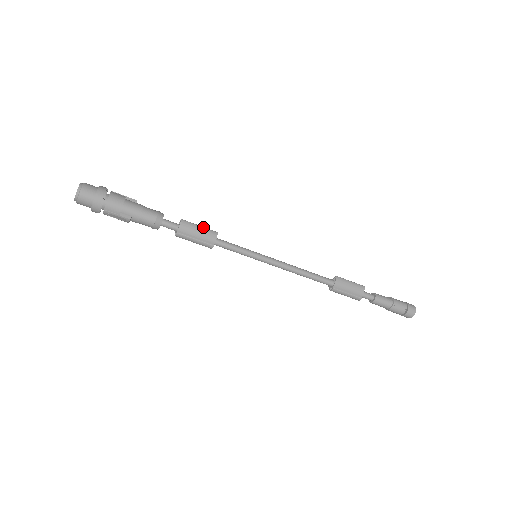
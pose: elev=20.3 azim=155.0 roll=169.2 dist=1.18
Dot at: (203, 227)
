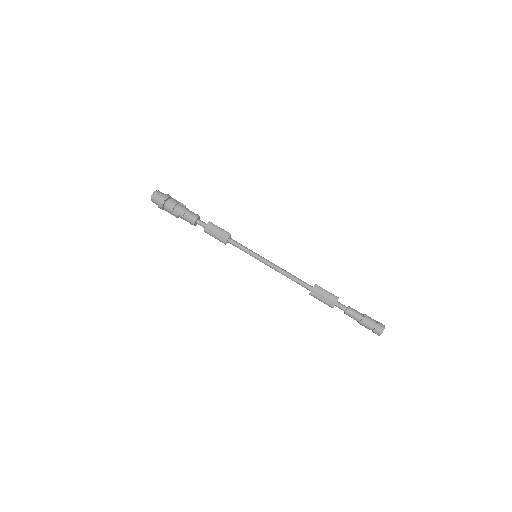
Dot at: (222, 229)
